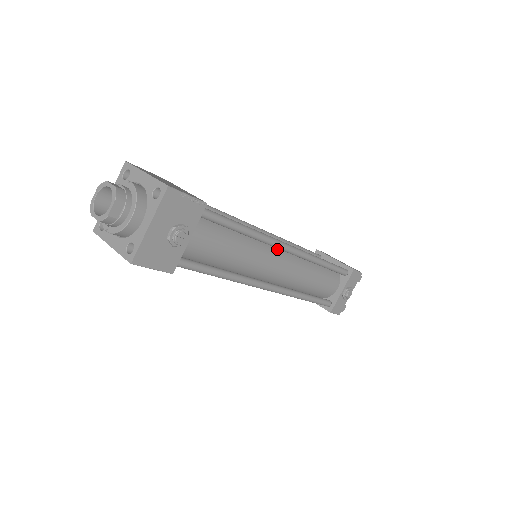
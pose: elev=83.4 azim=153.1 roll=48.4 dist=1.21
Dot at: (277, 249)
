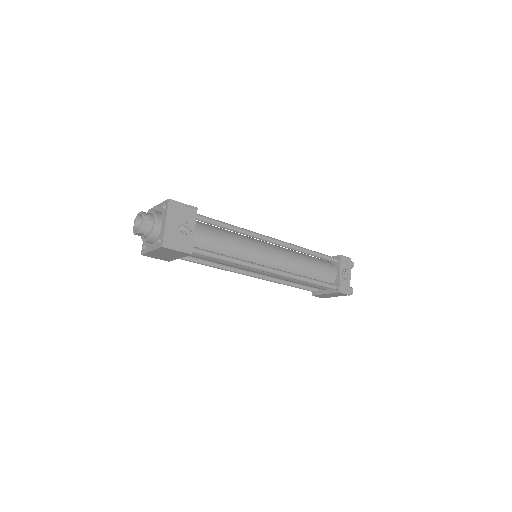
Dot at: (266, 244)
